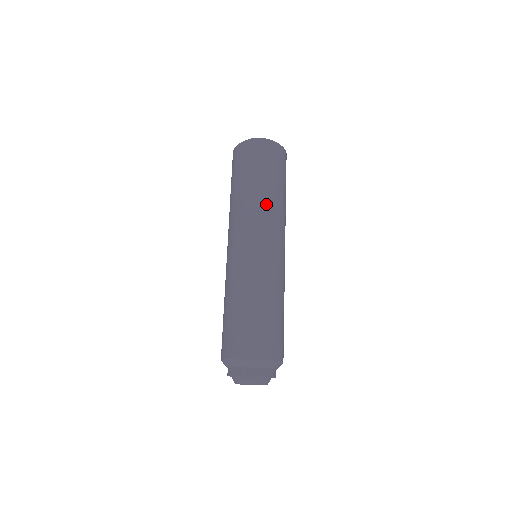
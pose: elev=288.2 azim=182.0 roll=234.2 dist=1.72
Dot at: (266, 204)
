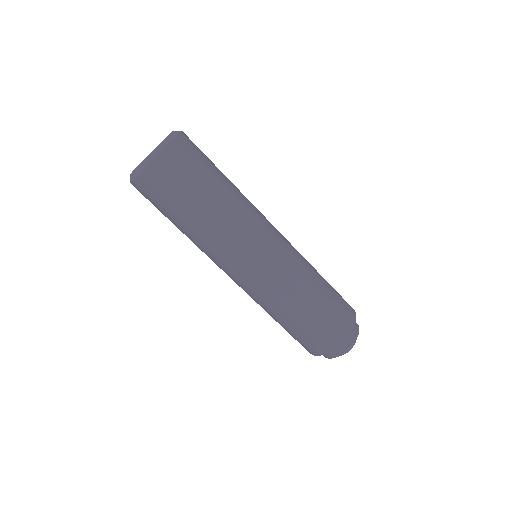
Dot at: (240, 207)
